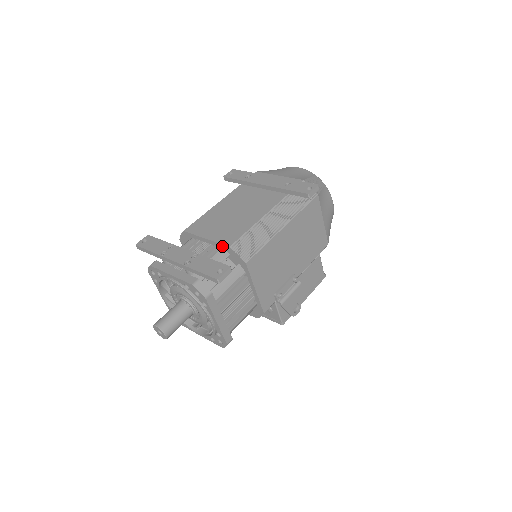
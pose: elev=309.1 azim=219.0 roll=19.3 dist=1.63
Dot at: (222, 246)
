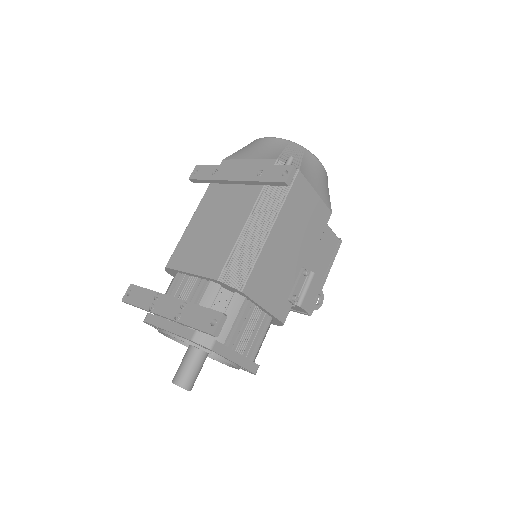
Dot at: (209, 279)
